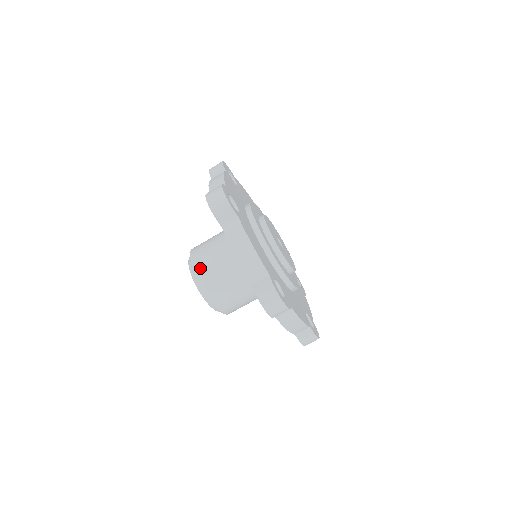
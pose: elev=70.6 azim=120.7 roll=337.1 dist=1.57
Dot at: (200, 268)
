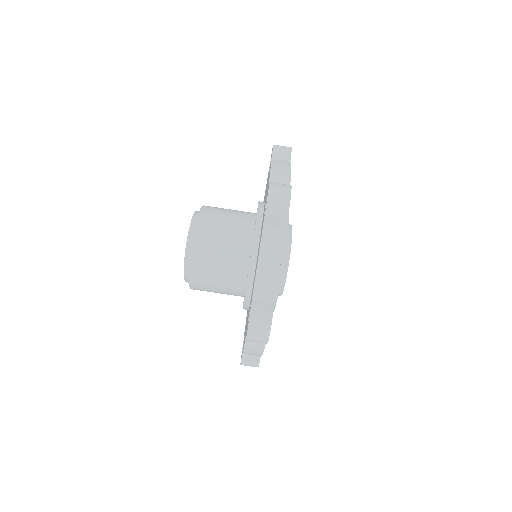
Dot at: (203, 236)
